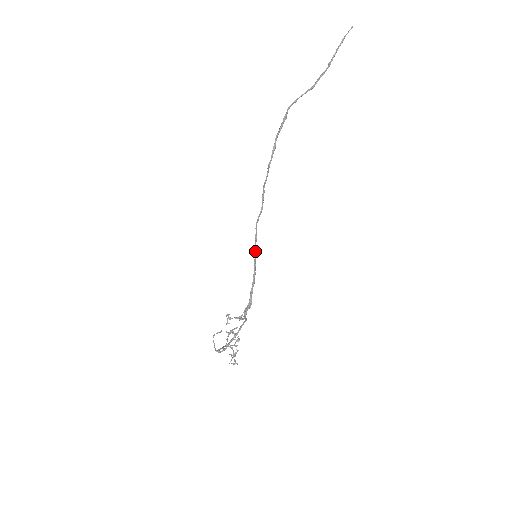
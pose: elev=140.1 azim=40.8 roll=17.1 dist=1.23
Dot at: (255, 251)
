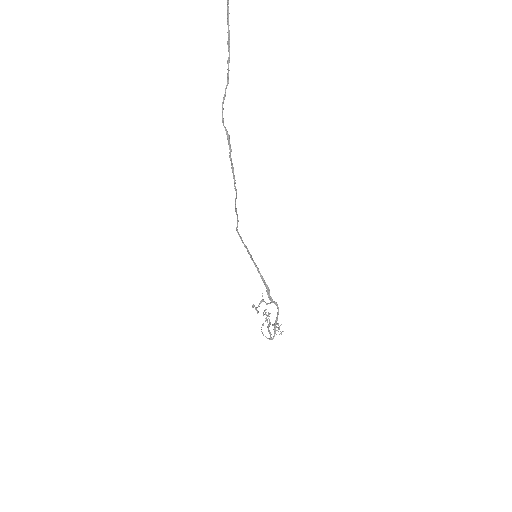
Dot at: (247, 249)
